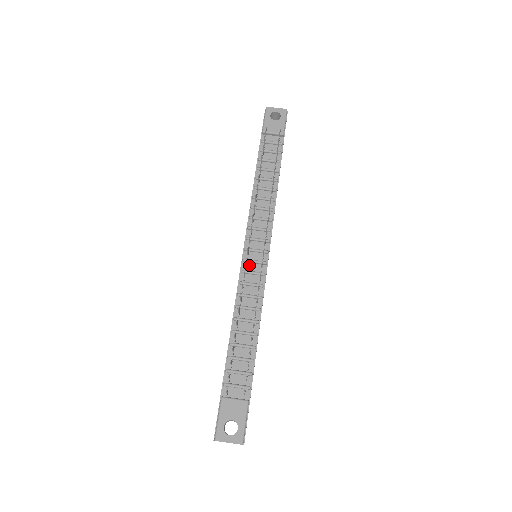
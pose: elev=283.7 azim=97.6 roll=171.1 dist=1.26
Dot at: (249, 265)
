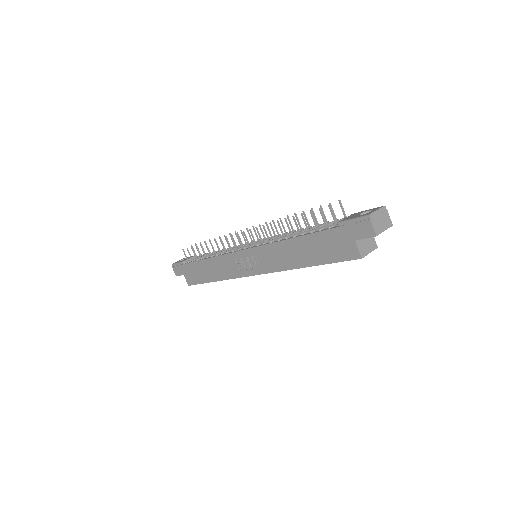
Dot at: occluded
